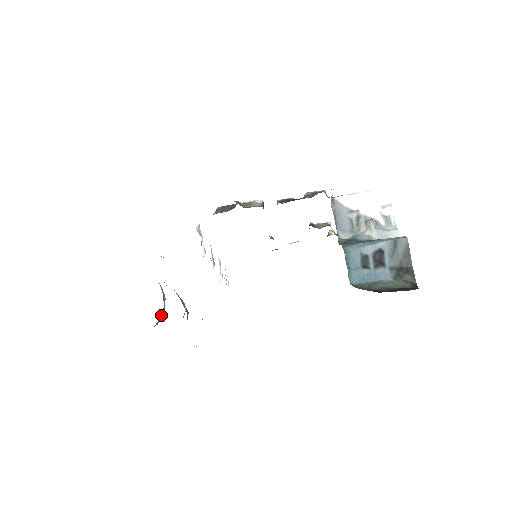
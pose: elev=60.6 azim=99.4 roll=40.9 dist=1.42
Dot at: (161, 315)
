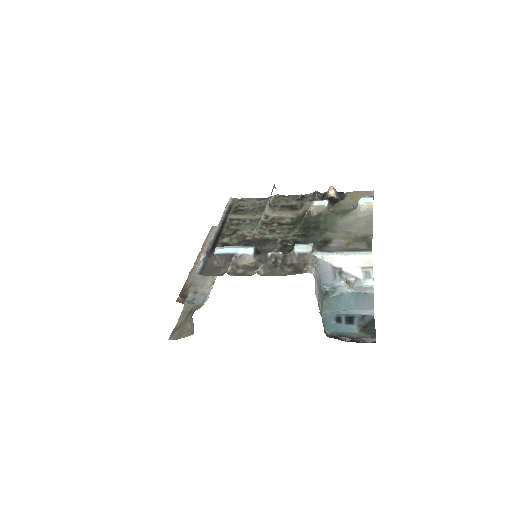
Dot at: (192, 318)
